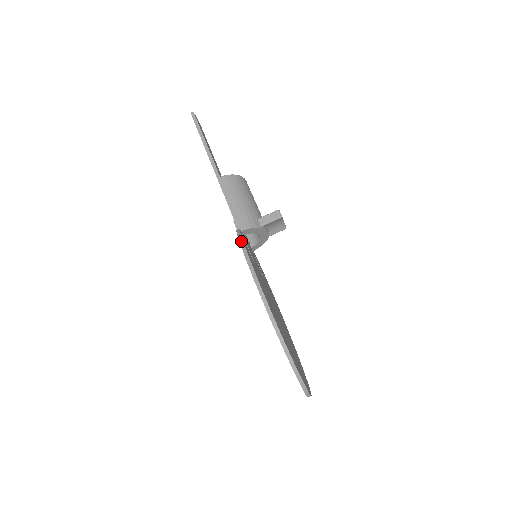
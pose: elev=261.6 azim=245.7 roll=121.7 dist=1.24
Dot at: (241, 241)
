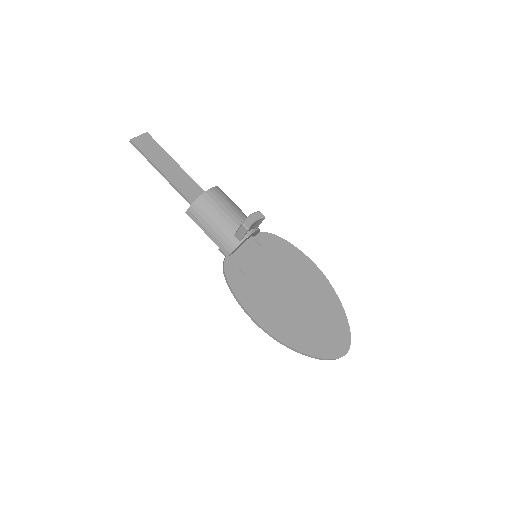
Dot at: (227, 283)
